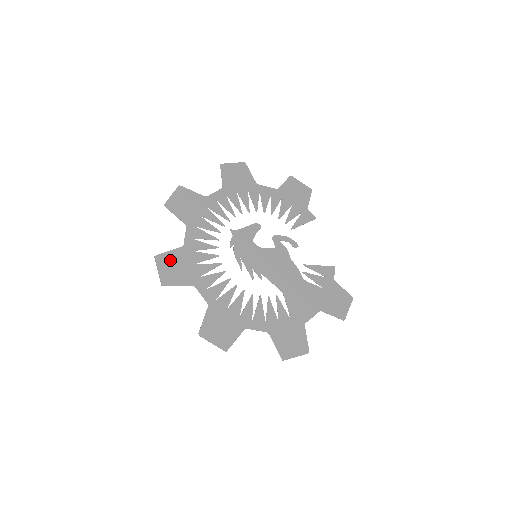
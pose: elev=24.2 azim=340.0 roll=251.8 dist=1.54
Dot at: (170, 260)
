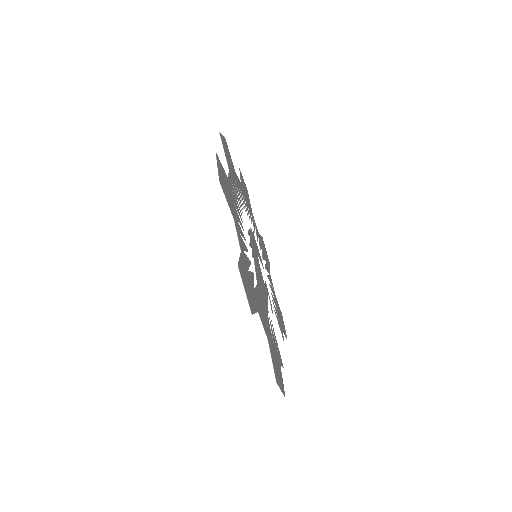
Dot at: (229, 153)
